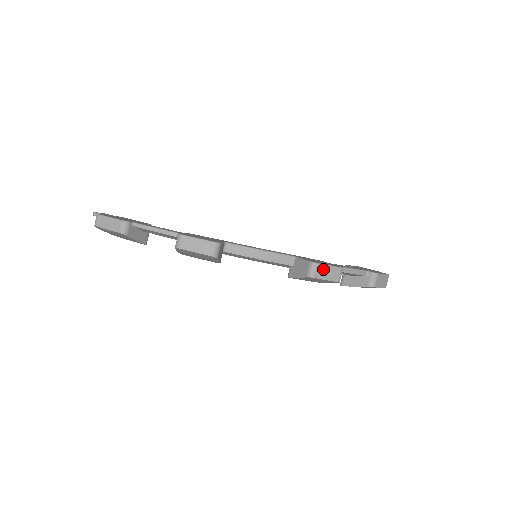
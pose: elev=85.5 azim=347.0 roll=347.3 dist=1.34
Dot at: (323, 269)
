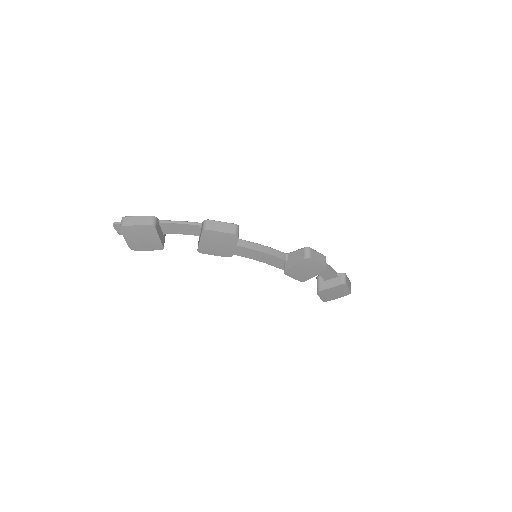
Dot at: (314, 253)
